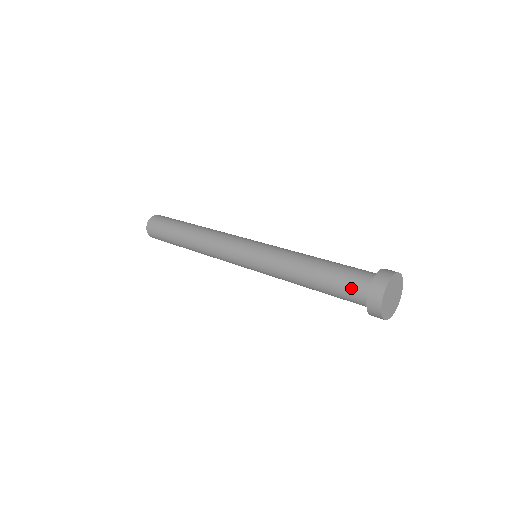
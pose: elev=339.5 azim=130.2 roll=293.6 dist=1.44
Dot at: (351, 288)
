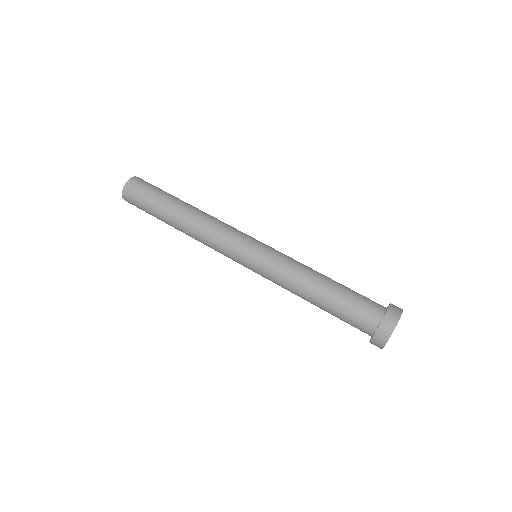
Dot at: (363, 310)
